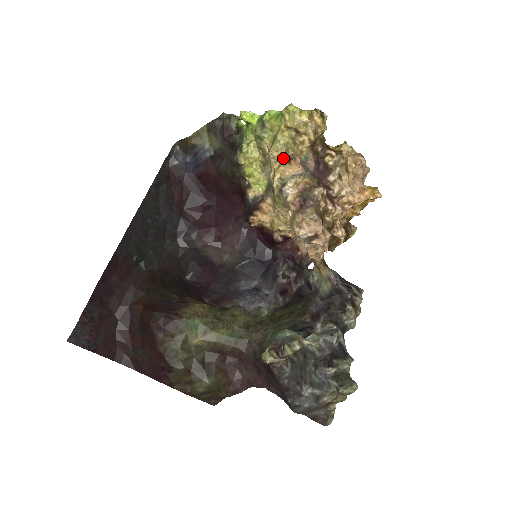
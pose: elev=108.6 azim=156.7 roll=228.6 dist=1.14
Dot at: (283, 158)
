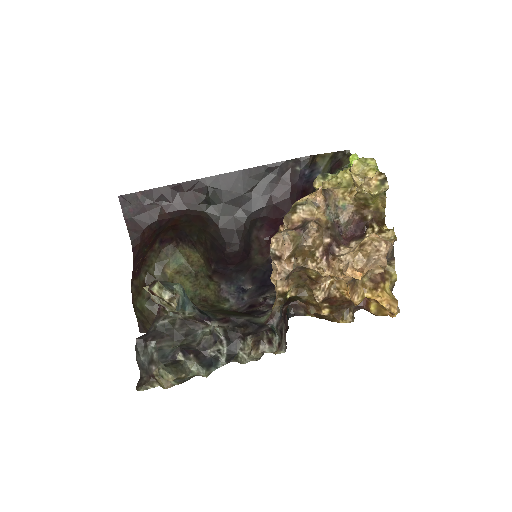
Dot at: occluded
